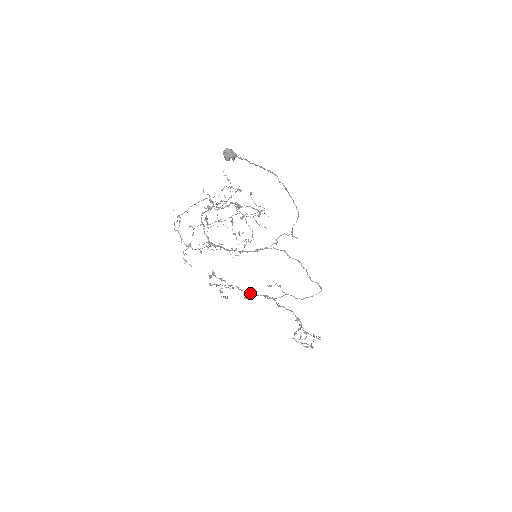
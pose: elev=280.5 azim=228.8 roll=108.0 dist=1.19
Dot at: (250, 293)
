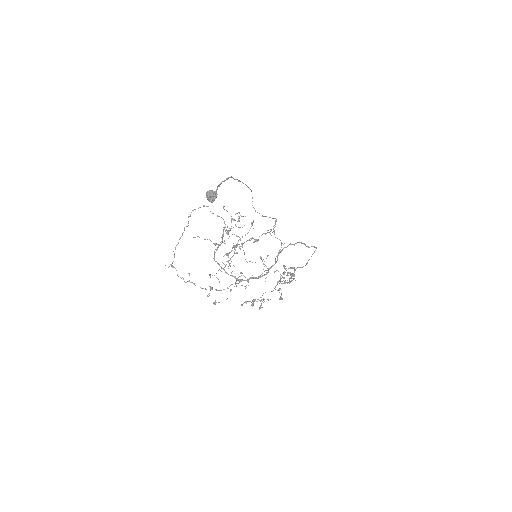
Dot at: occluded
